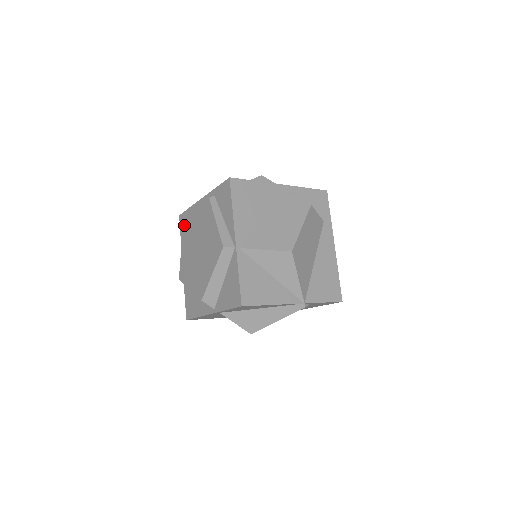
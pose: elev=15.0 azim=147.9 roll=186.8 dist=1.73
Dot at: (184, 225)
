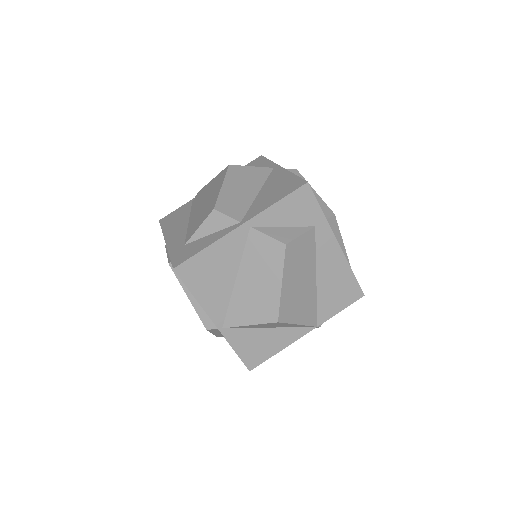
Dot at: occluded
